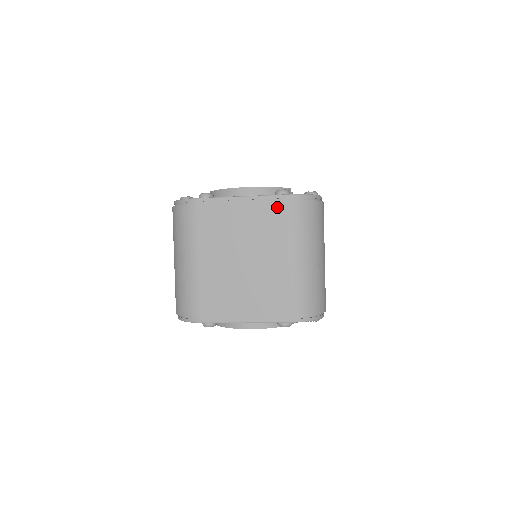
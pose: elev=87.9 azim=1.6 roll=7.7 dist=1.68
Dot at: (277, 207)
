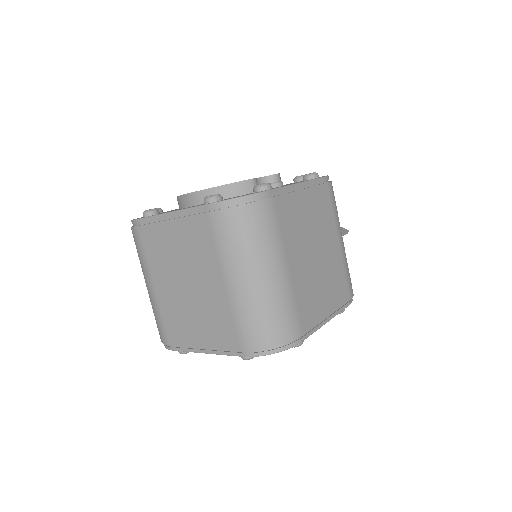
Dot at: (201, 221)
